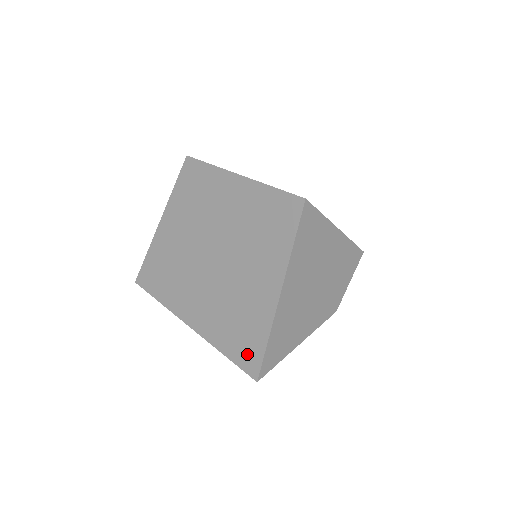
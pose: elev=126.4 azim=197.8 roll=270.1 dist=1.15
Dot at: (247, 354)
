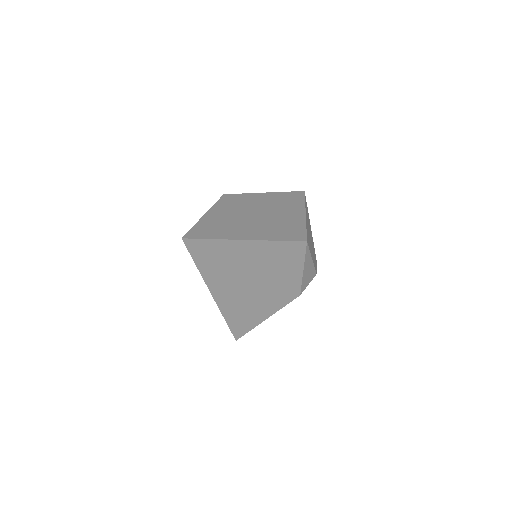
Dot at: (294, 235)
